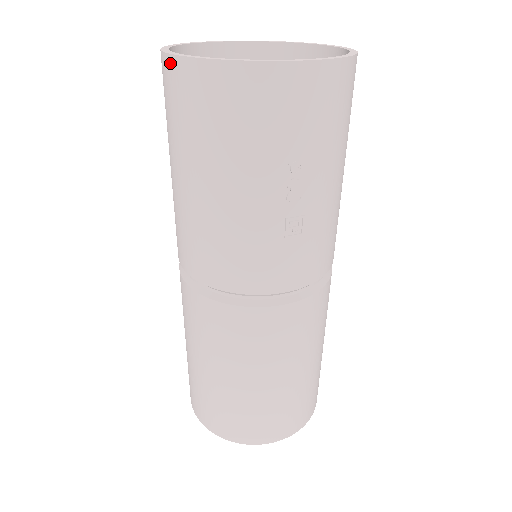
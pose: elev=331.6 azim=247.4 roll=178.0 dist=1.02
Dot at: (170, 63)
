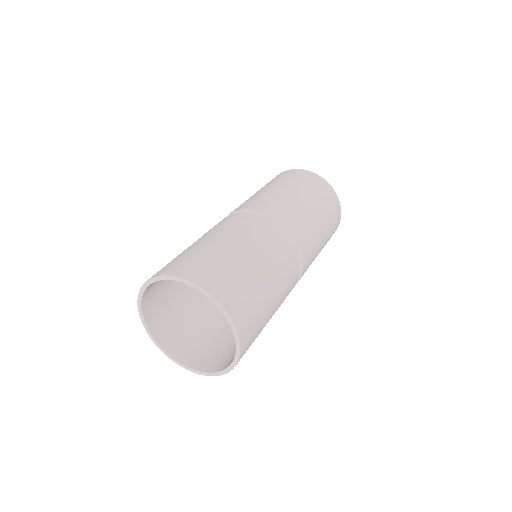
Dot at: occluded
